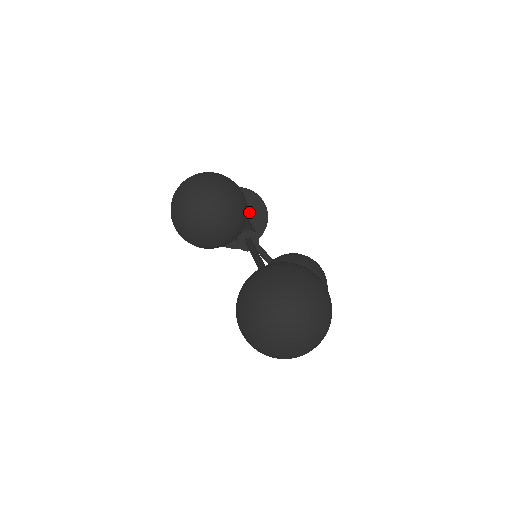
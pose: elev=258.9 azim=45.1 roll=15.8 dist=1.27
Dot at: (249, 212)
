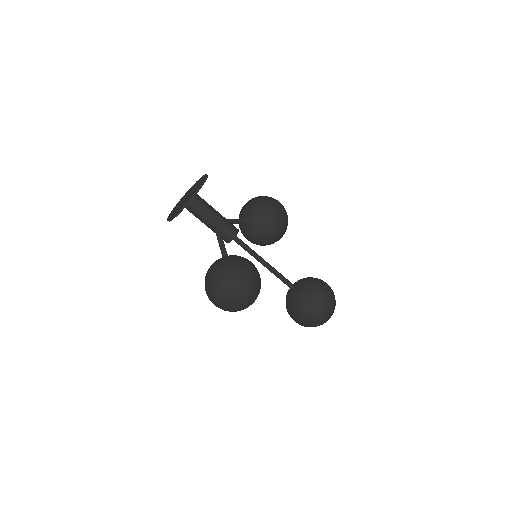
Dot at: occluded
